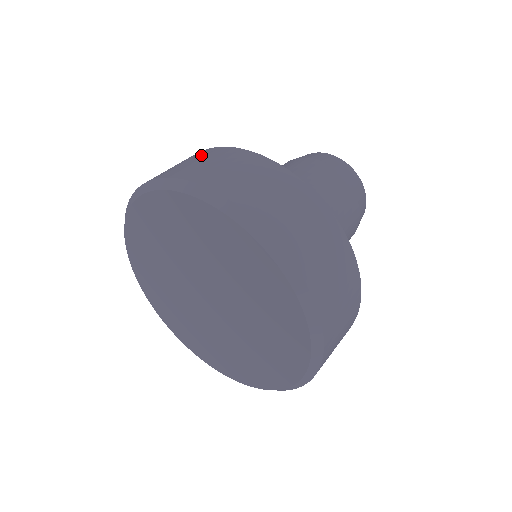
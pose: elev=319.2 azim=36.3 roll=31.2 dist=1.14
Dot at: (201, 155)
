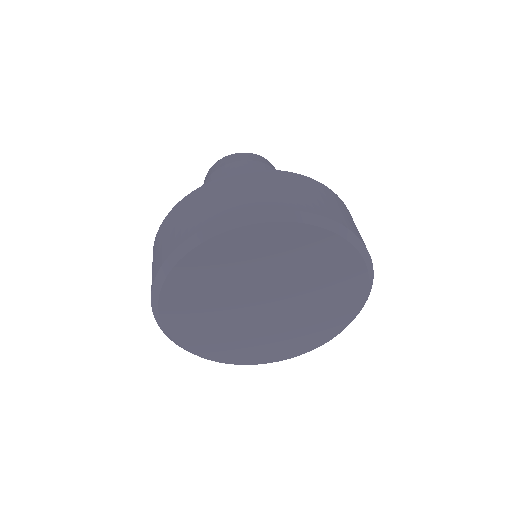
Dot at: (171, 222)
